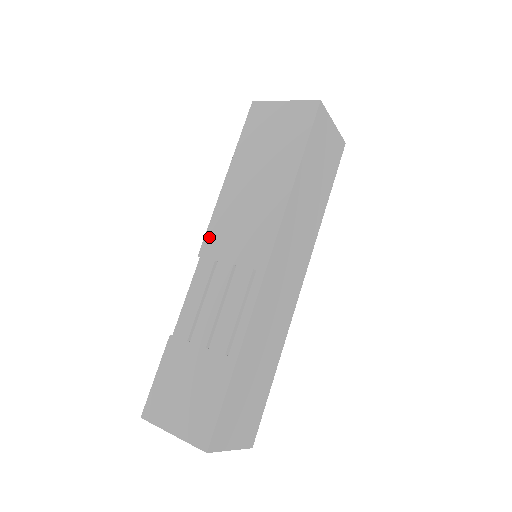
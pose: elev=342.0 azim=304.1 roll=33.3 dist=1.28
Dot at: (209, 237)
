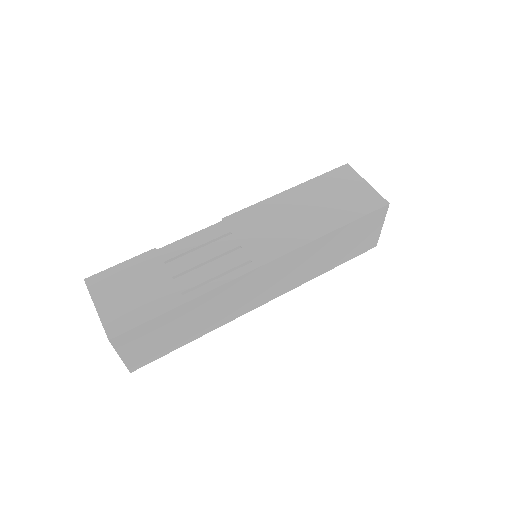
Dot at: (241, 214)
